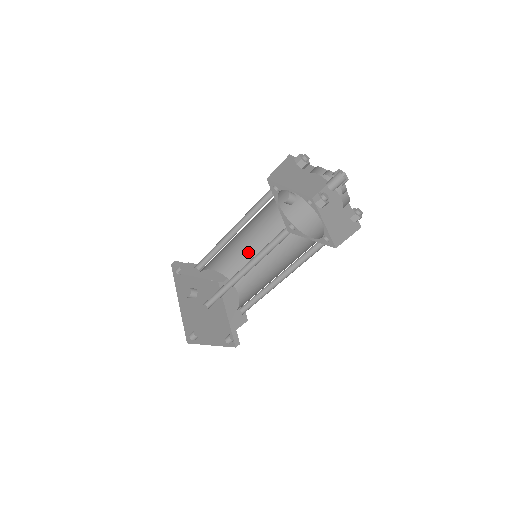
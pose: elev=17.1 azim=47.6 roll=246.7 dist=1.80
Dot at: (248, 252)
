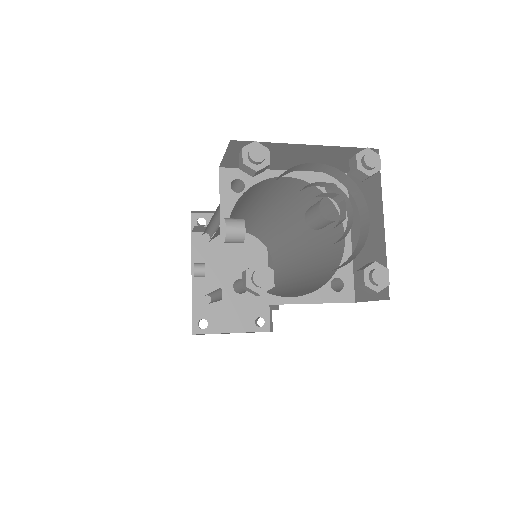
Dot at: (270, 224)
